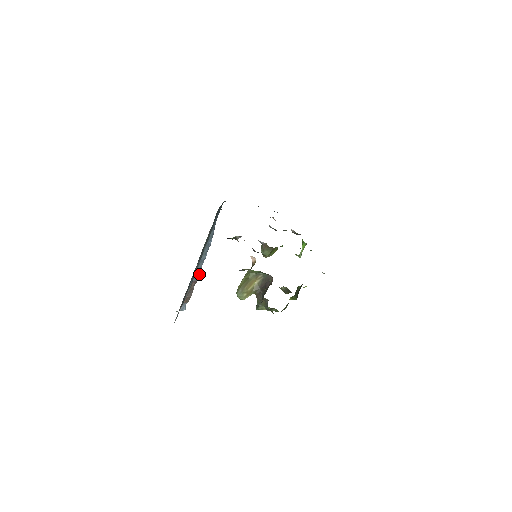
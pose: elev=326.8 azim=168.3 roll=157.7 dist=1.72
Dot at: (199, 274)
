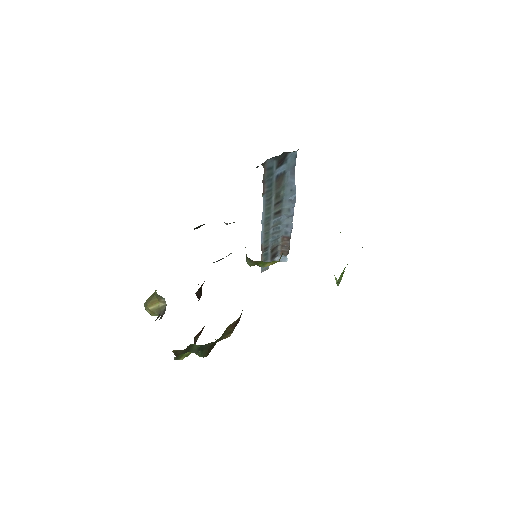
Dot at: (290, 230)
